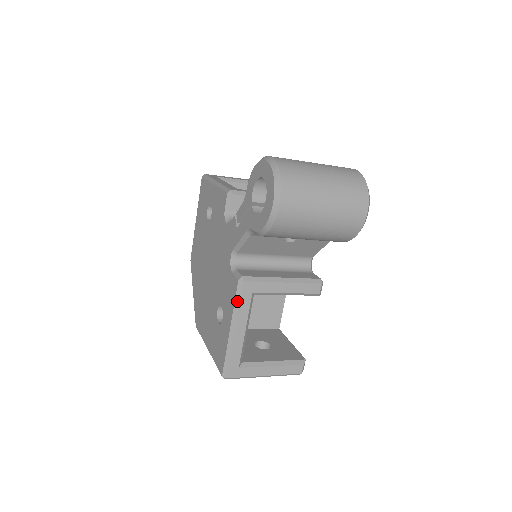
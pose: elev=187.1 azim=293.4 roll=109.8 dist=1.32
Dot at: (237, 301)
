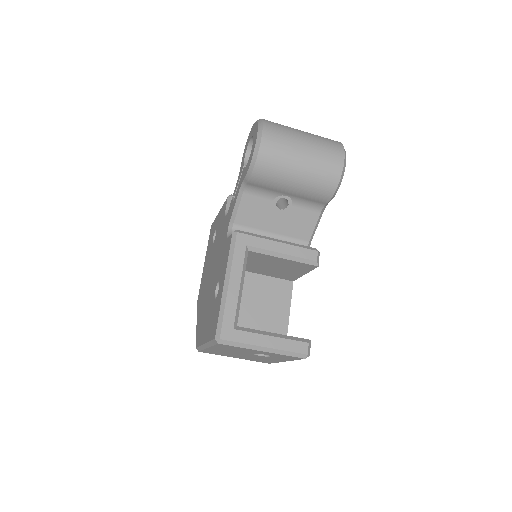
Dot at: (231, 252)
